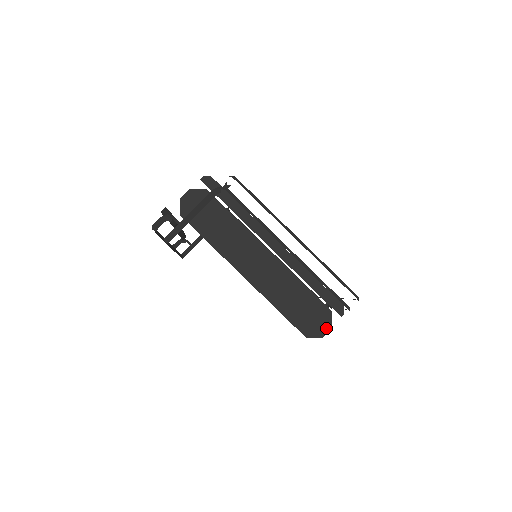
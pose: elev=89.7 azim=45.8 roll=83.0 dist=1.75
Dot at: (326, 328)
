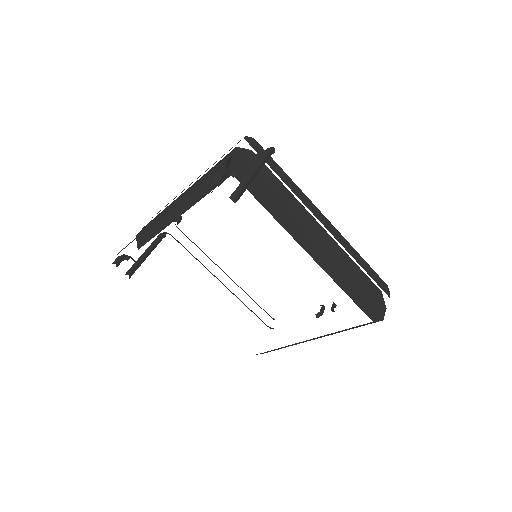
Dot at: (383, 309)
